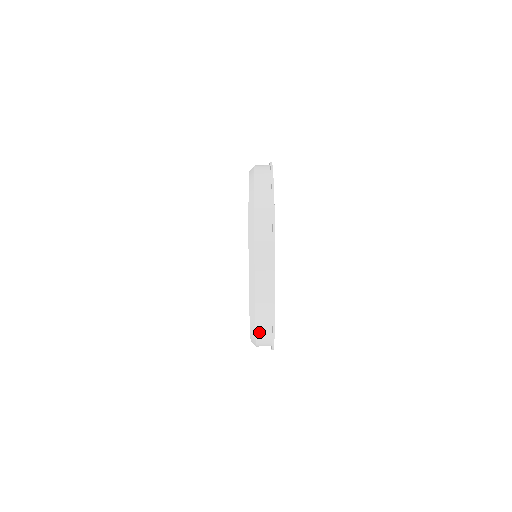
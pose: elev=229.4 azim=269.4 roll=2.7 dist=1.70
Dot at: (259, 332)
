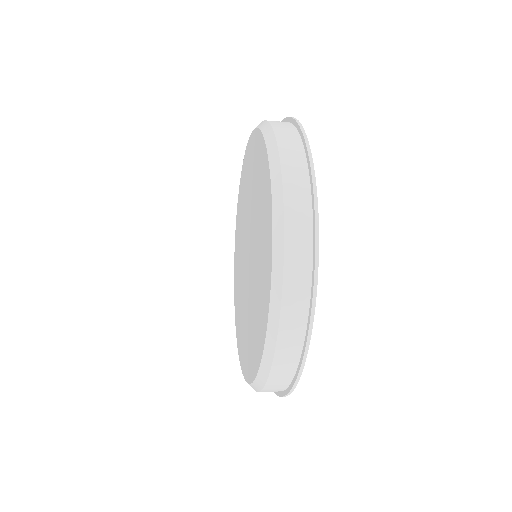
Dot at: occluded
